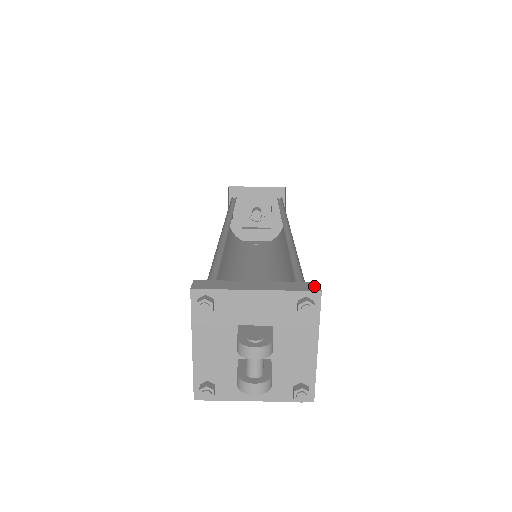
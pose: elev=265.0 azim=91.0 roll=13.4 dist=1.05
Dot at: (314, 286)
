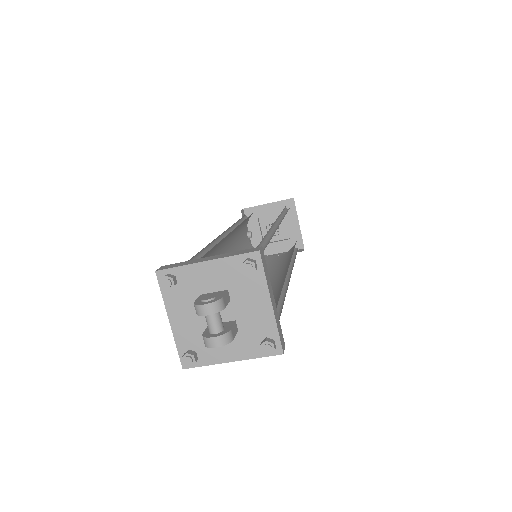
Dot at: (256, 249)
